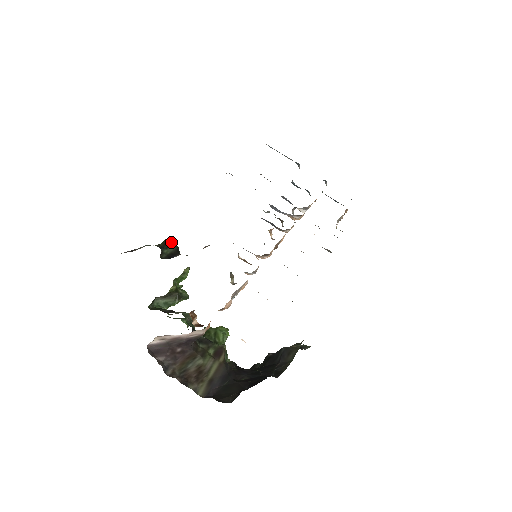
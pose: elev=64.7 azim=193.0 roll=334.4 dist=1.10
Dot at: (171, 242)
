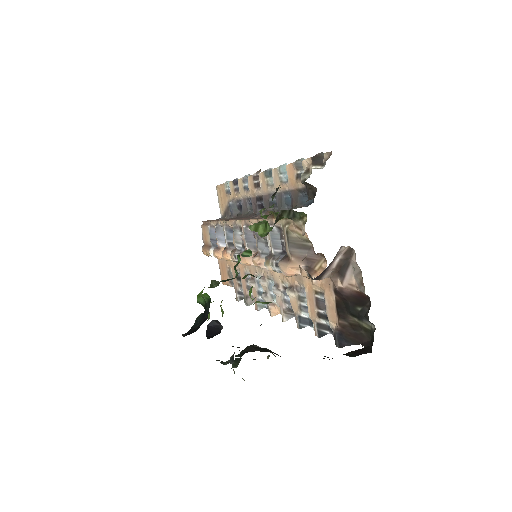
Dot at: occluded
